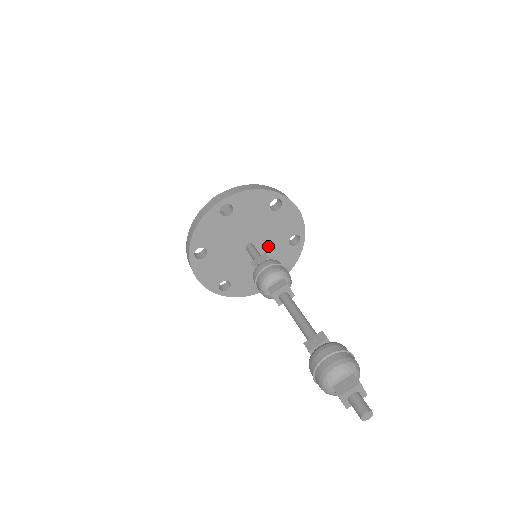
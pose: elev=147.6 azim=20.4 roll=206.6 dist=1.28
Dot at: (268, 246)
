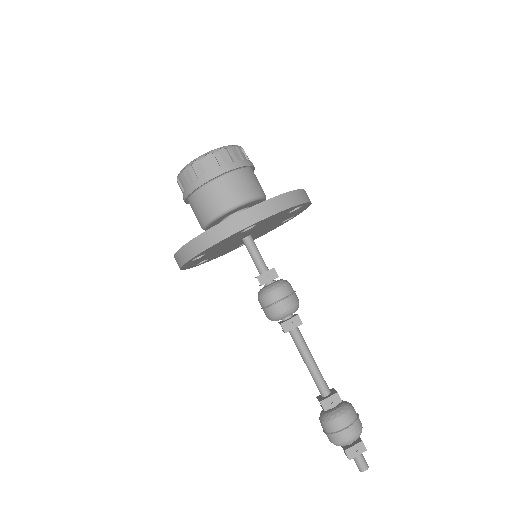
Dot at: (262, 230)
